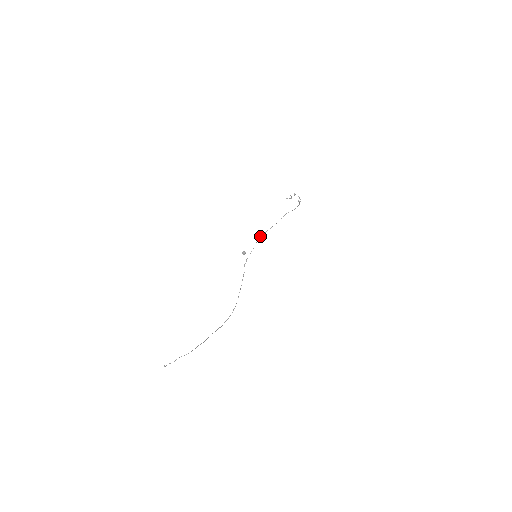
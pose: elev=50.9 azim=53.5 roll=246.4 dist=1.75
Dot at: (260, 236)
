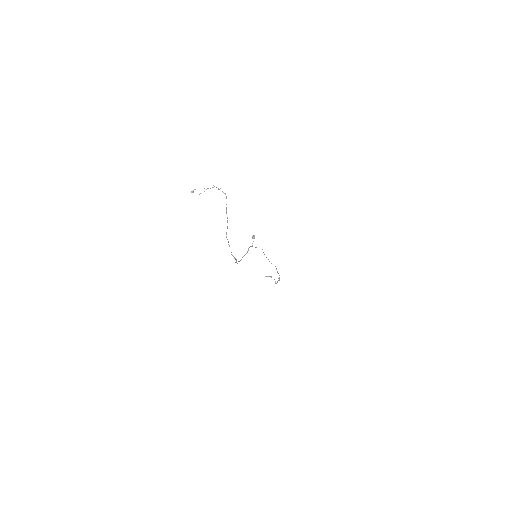
Dot at: (262, 249)
